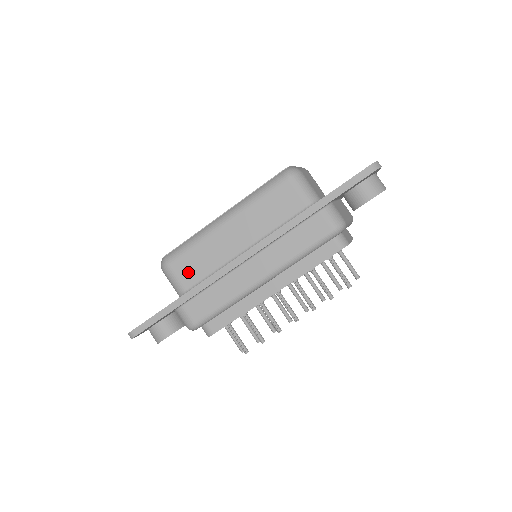
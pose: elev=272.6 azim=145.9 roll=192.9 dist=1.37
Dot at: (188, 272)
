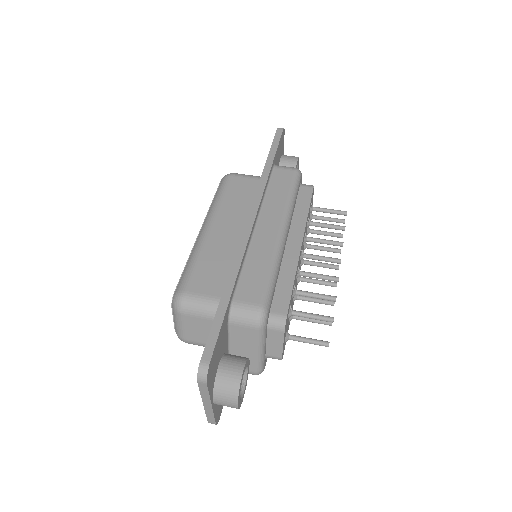
Dot at: (210, 283)
